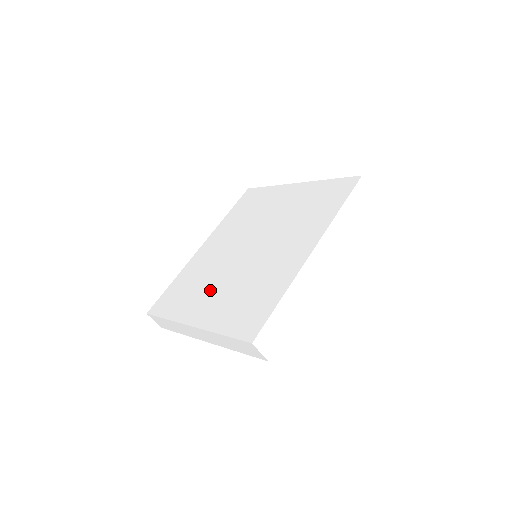
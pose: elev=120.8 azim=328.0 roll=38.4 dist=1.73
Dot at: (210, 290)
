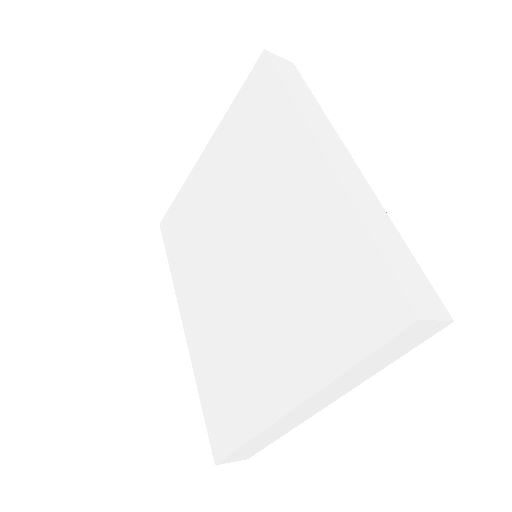
Dot at: (258, 345)
